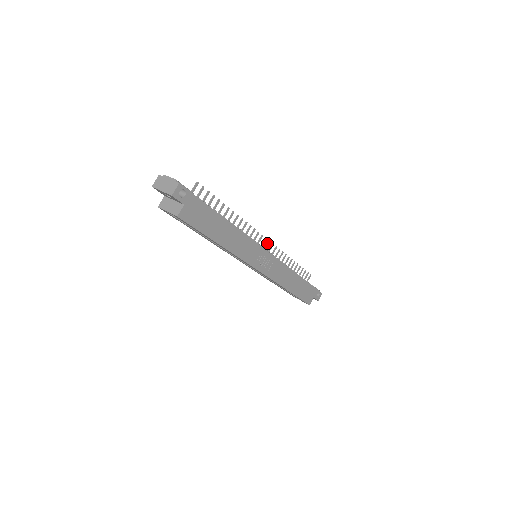
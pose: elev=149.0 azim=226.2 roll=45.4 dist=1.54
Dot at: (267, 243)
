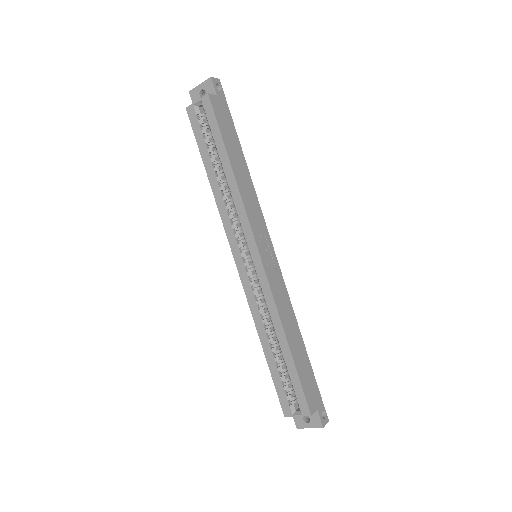
Dot at: occluded
